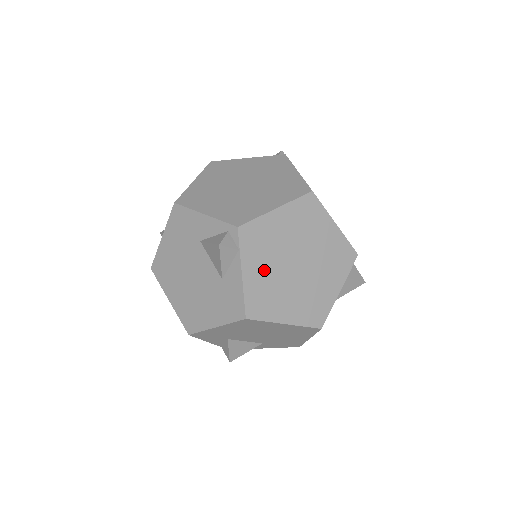
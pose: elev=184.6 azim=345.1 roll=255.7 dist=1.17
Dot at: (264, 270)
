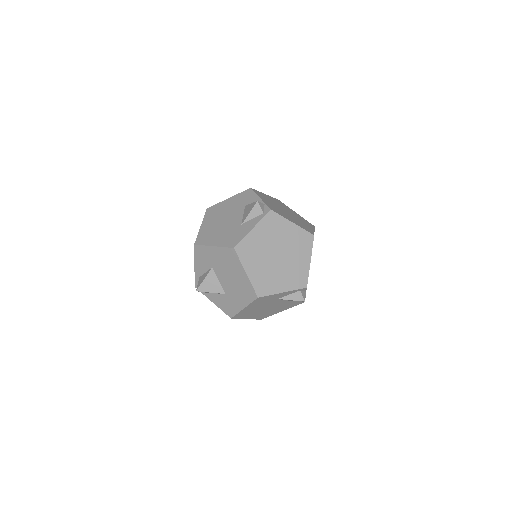
Dot at: occluded
